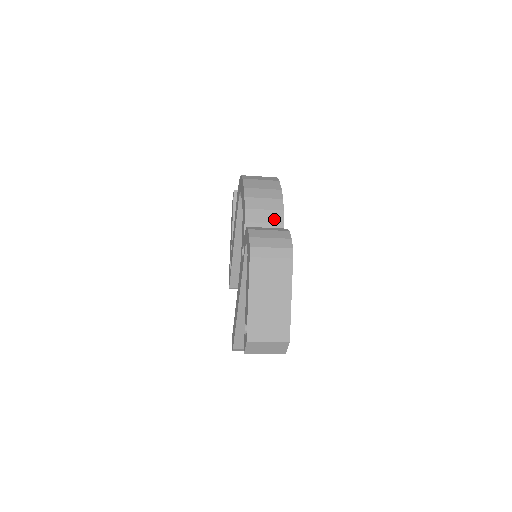
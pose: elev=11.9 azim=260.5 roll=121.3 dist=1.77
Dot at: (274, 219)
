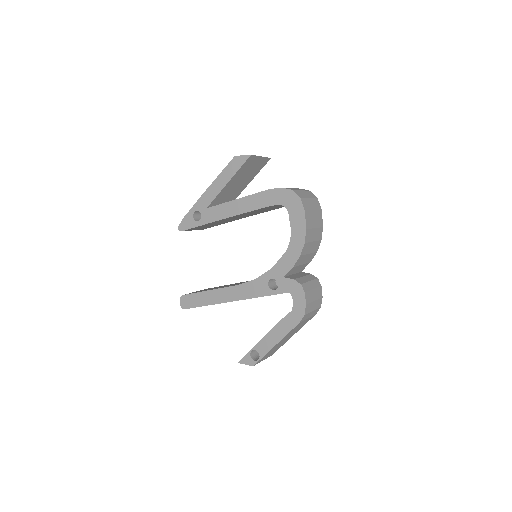
Dot at: (309, 260)
